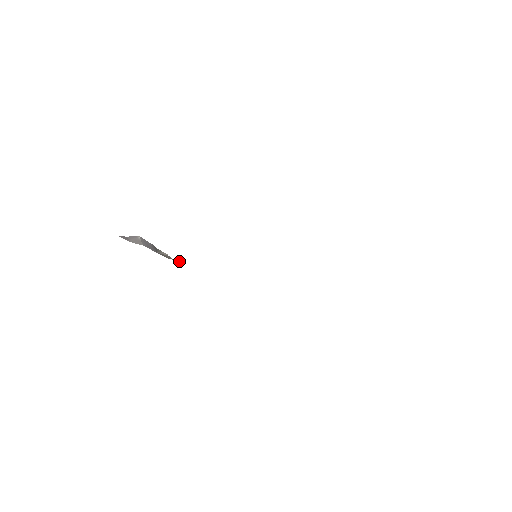
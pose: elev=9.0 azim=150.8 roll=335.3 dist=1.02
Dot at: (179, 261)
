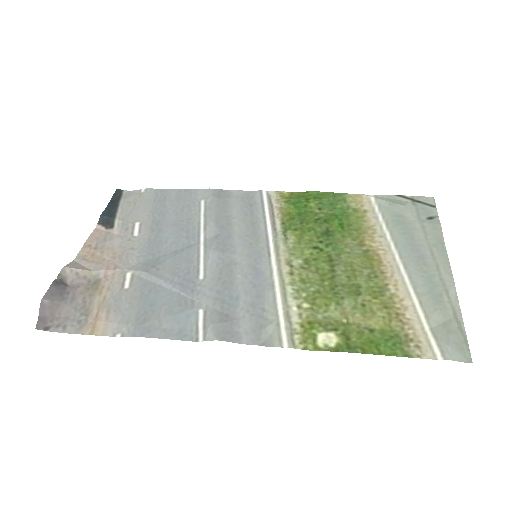
Dot at: (106, 271)
